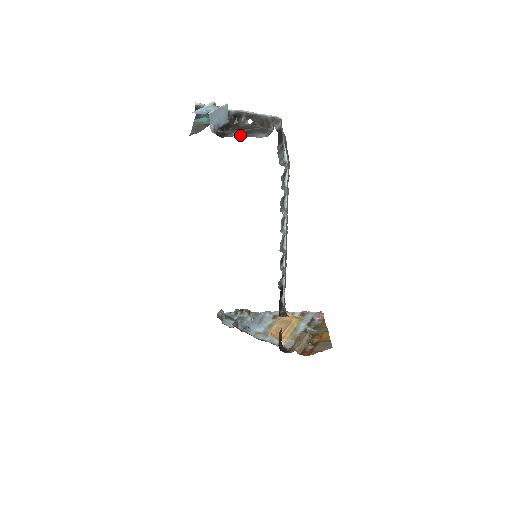
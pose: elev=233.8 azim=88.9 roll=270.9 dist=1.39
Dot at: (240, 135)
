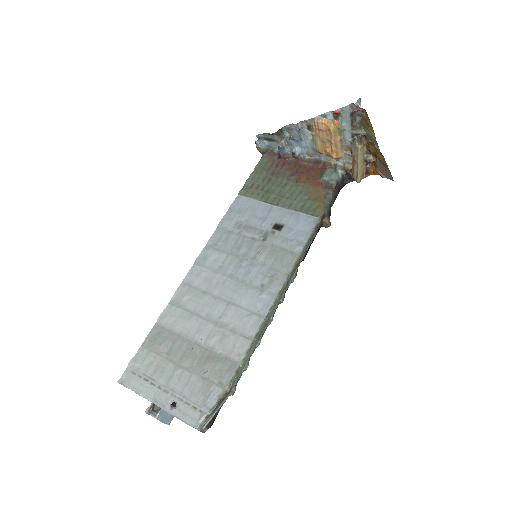
Dot at: occluded
